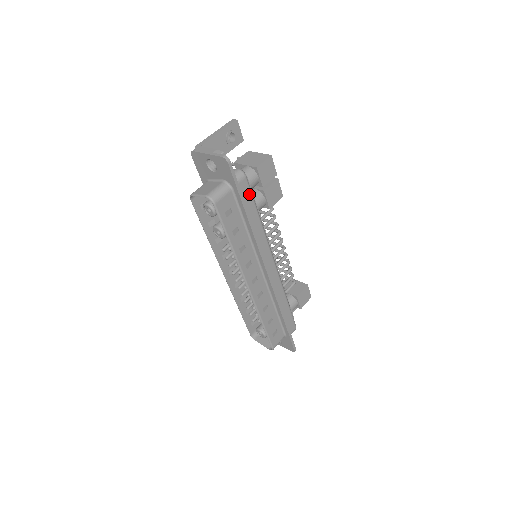
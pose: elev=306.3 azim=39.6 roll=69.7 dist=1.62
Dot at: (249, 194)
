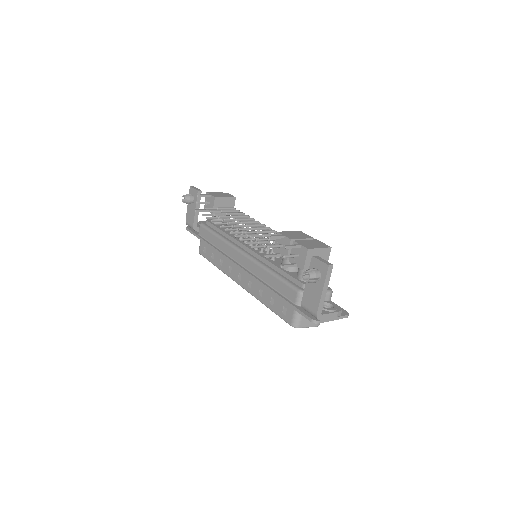
Dot at: occluded
